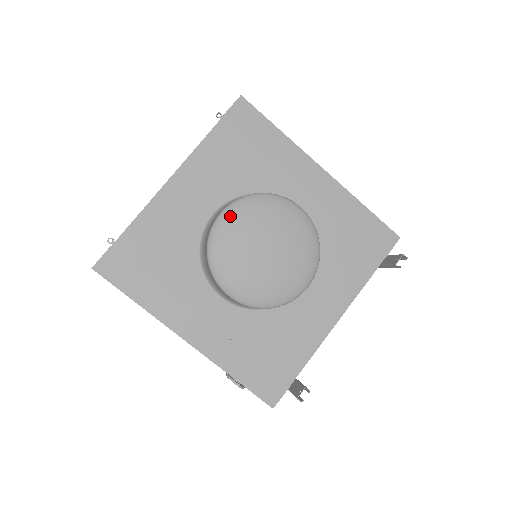
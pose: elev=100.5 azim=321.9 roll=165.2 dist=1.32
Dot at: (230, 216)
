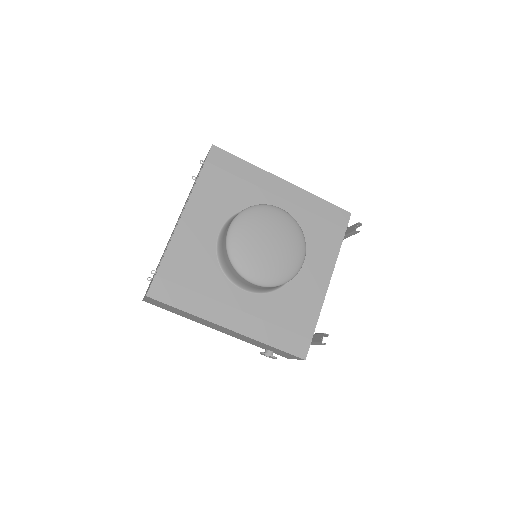
Dot at: (237, 227)
